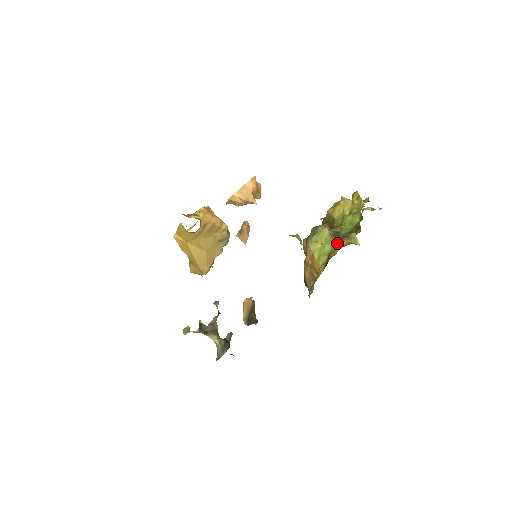
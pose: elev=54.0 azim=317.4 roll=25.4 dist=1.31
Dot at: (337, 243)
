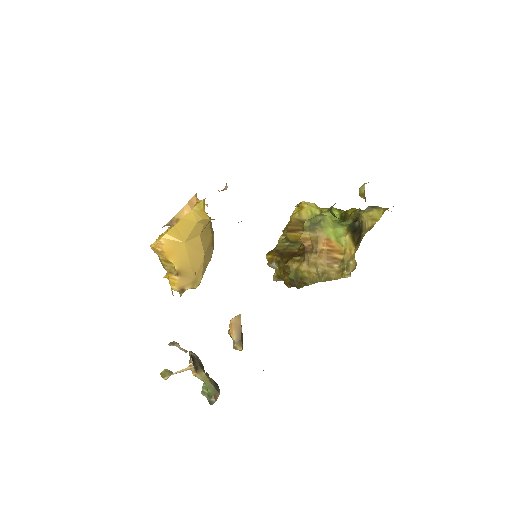
Dot at: (372, 212)
